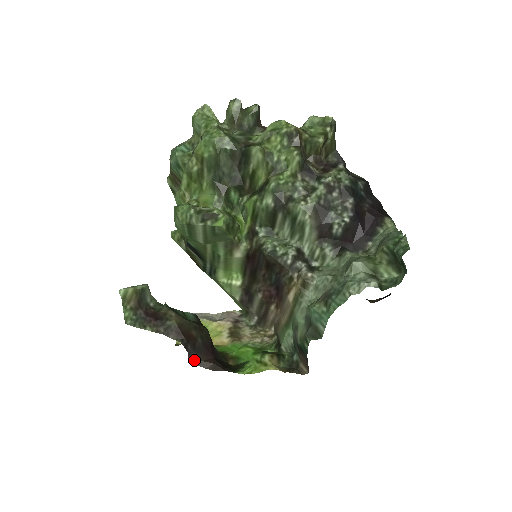
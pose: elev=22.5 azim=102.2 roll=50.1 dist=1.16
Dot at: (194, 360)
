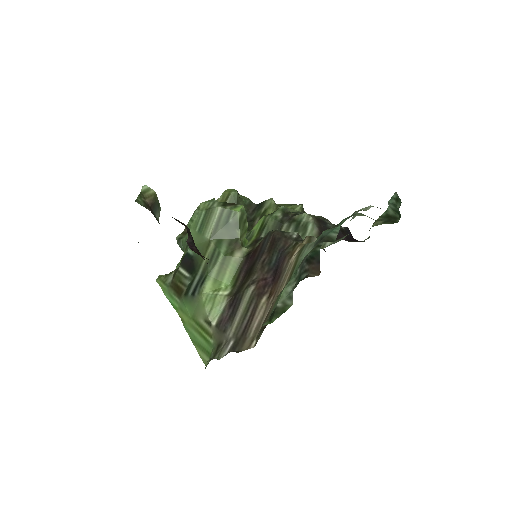
Dot at: (191, 247)
